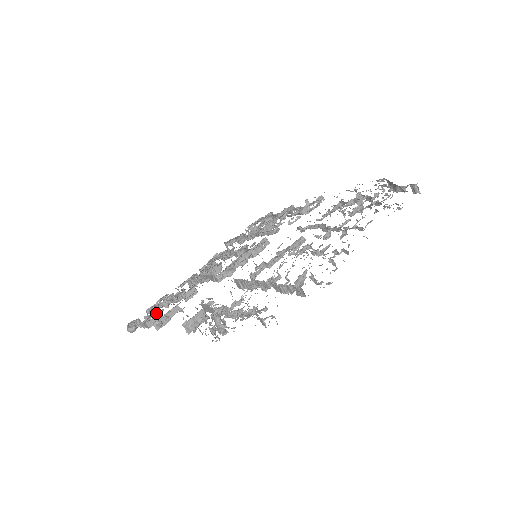
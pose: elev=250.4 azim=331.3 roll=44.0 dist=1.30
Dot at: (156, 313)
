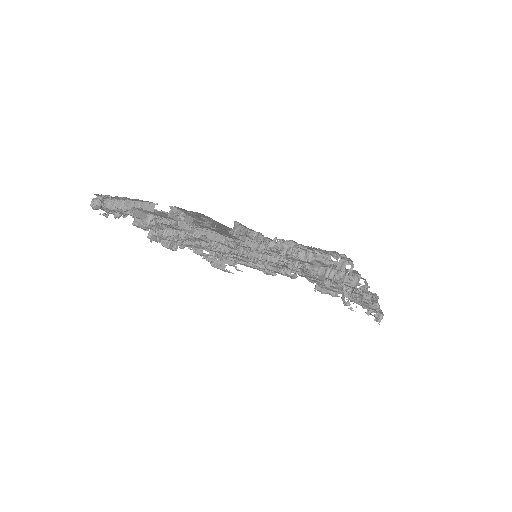
Dot at: occluded
